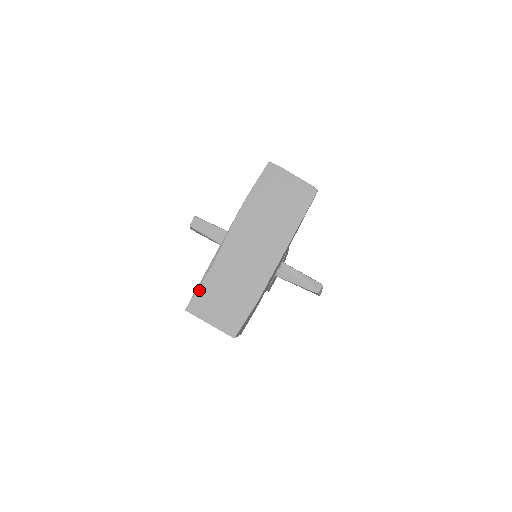
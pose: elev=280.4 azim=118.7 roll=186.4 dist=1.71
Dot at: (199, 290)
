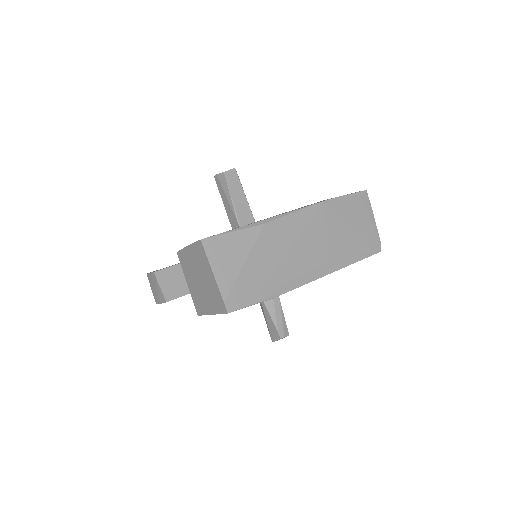
Dot at: (232, 234)
